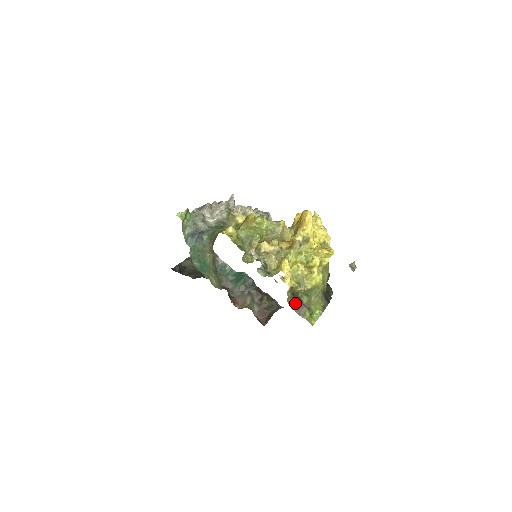
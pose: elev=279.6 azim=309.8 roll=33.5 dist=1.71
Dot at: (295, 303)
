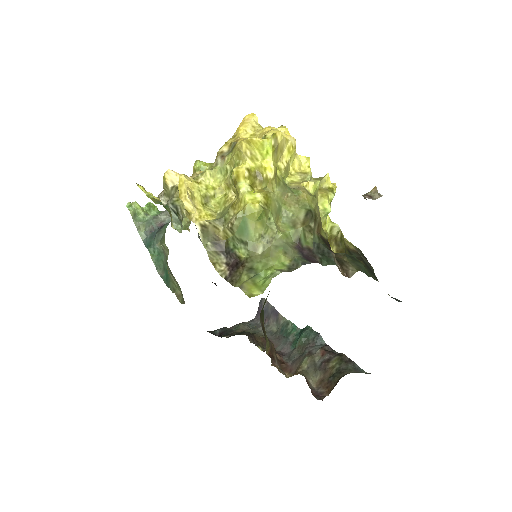
Dot at: (227, 265)
